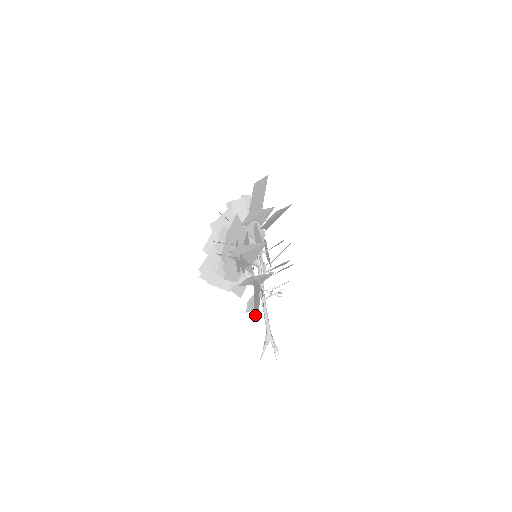
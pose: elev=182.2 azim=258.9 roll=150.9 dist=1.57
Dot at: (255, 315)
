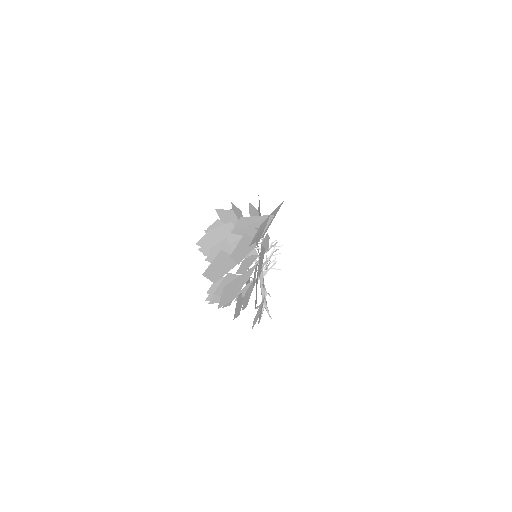
Dot at: occluded
